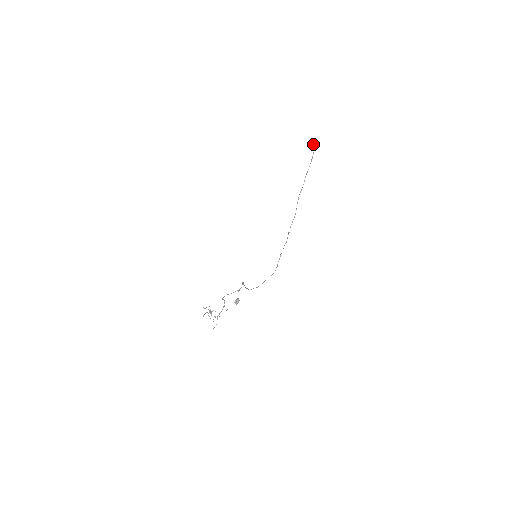
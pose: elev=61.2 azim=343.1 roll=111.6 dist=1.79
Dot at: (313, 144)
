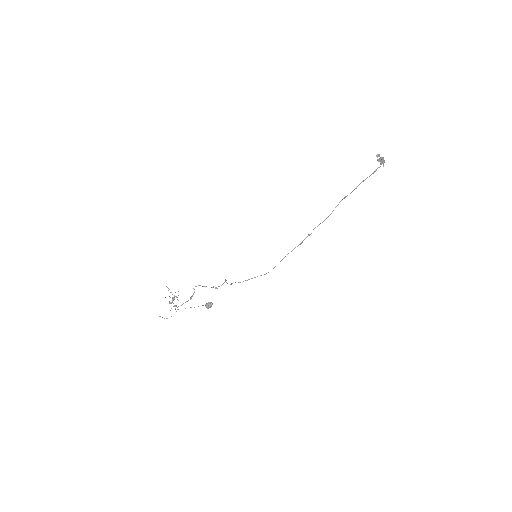
Dot at: occluded
